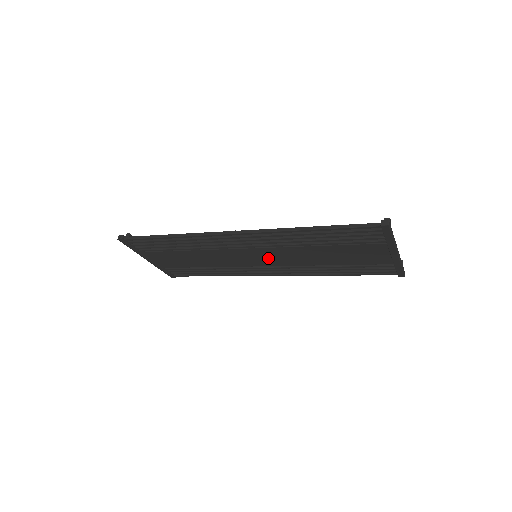
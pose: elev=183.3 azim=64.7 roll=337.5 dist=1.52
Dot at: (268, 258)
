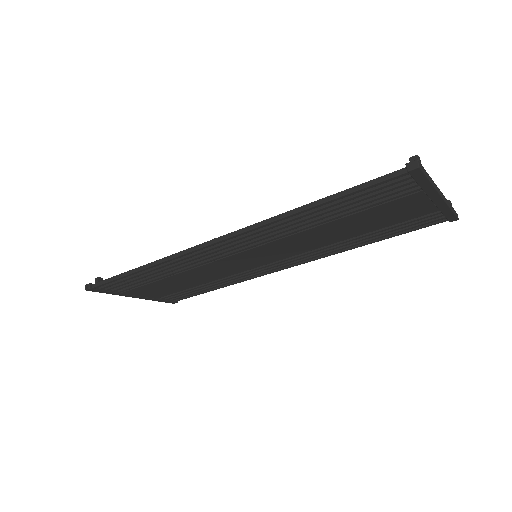
Dot at: (272, 254)
